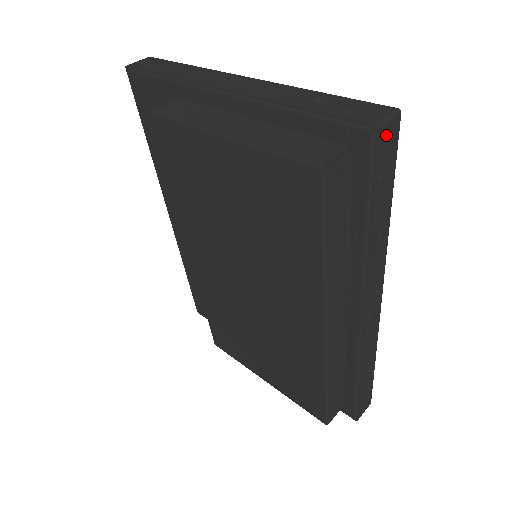
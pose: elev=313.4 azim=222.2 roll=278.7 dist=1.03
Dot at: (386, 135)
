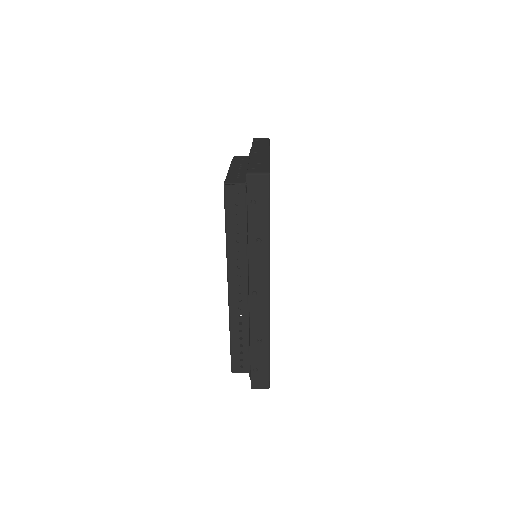
Dot at: (255, 181)
